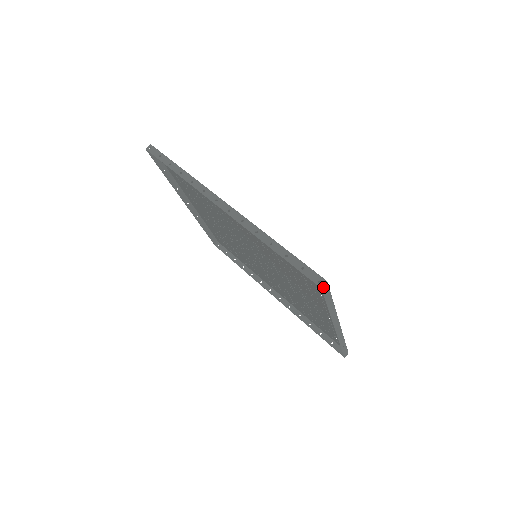
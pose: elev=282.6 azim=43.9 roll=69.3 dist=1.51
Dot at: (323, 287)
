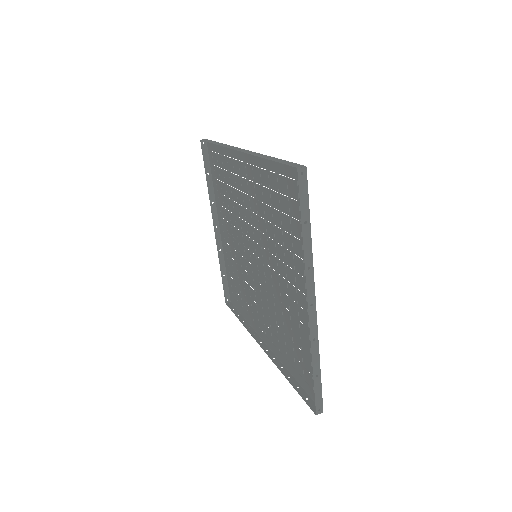
Dot at: (300, 170)
